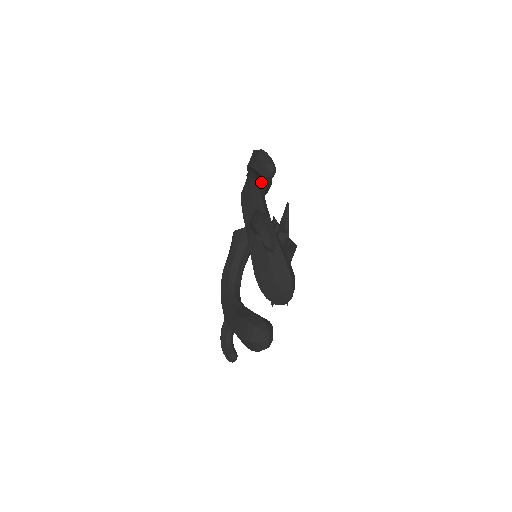
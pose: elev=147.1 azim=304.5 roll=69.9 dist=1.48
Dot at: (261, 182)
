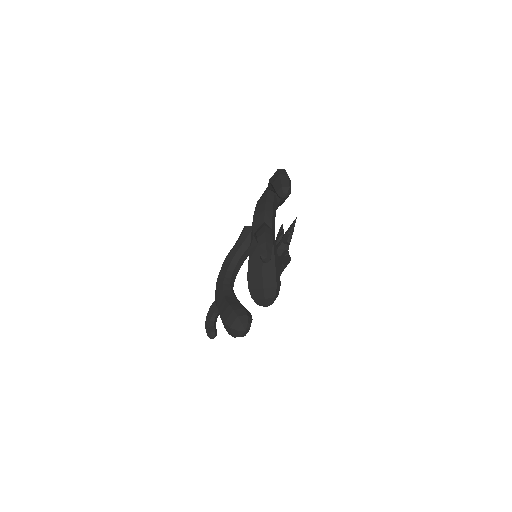
Dot at: (277, 196)
